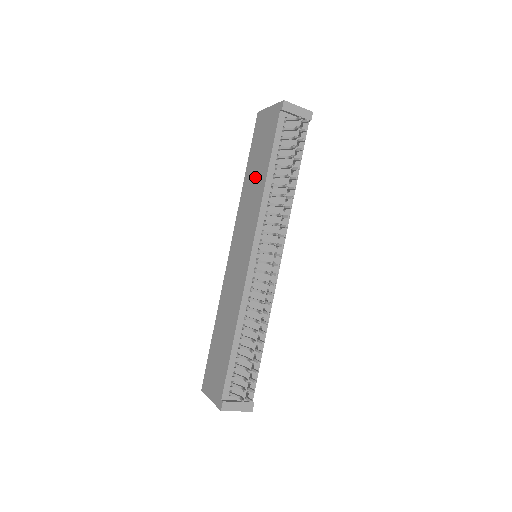
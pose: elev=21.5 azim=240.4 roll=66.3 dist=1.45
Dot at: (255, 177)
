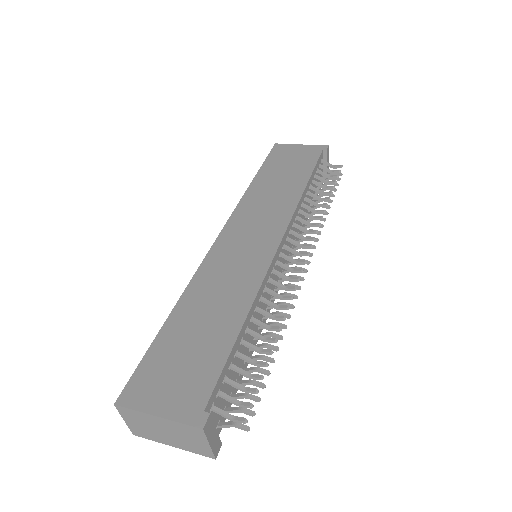
Dot at: (280, 183)
